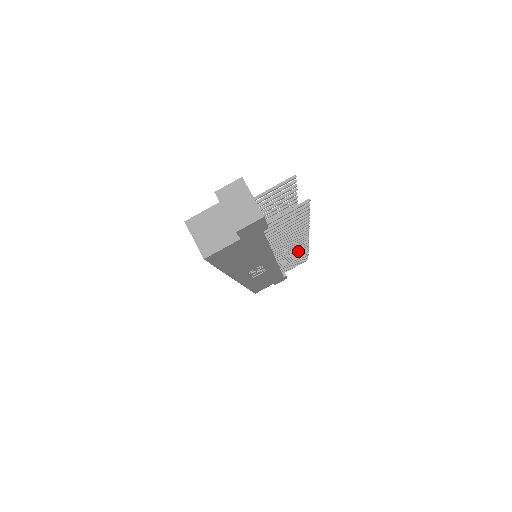
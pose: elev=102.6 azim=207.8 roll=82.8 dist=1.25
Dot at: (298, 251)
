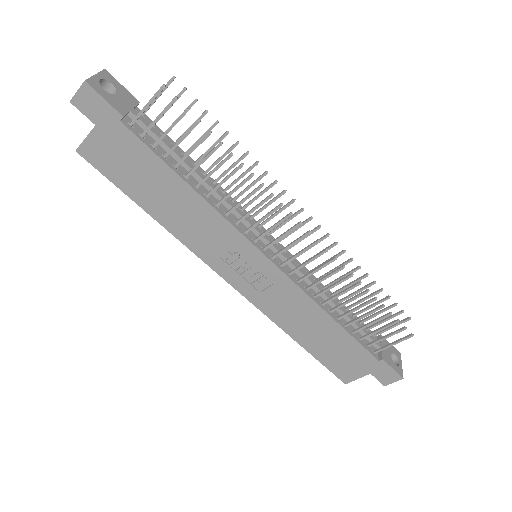
Dot at: (323, 267)
